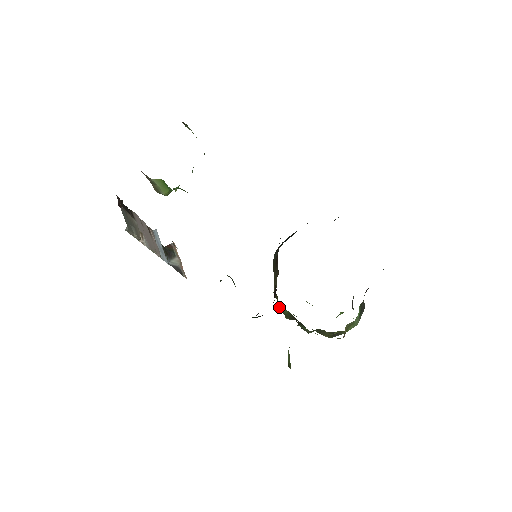
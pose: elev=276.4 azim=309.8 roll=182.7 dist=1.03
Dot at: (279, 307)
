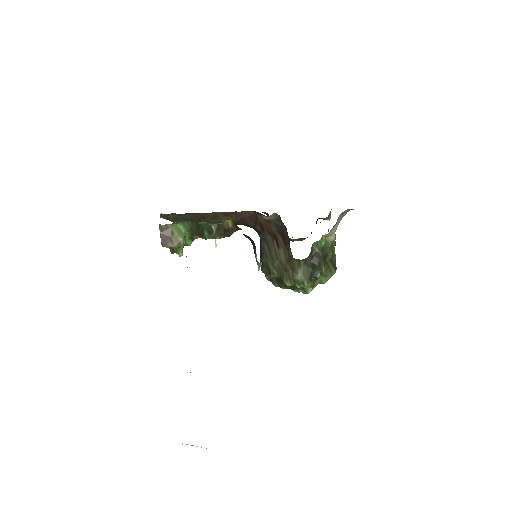
Dot at: (296, 279)
